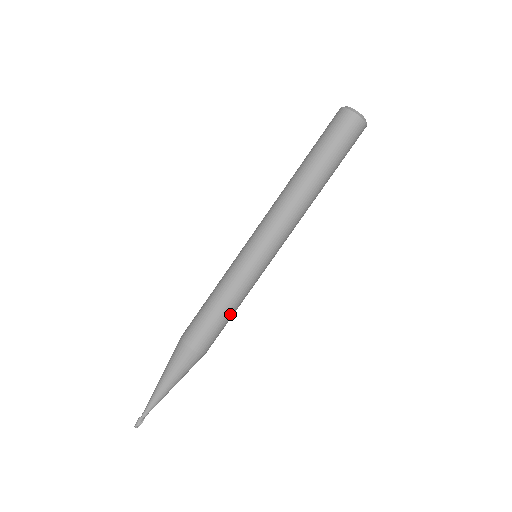
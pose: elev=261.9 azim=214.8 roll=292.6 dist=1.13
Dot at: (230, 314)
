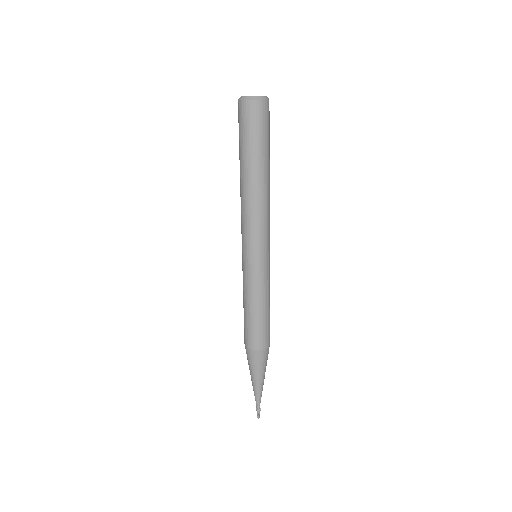
Dot at: (255, 312)
